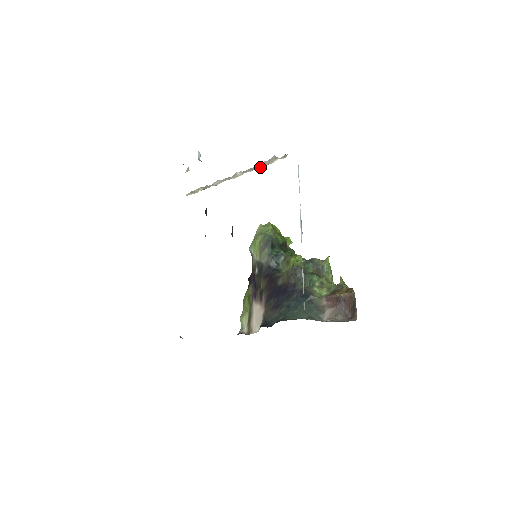
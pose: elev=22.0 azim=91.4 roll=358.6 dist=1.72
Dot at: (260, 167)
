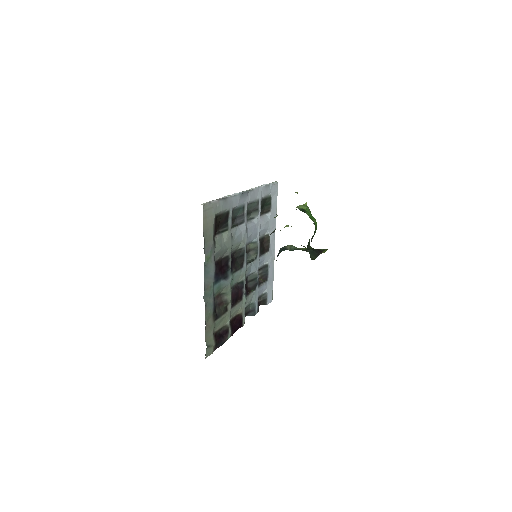
Dot at: occluded
